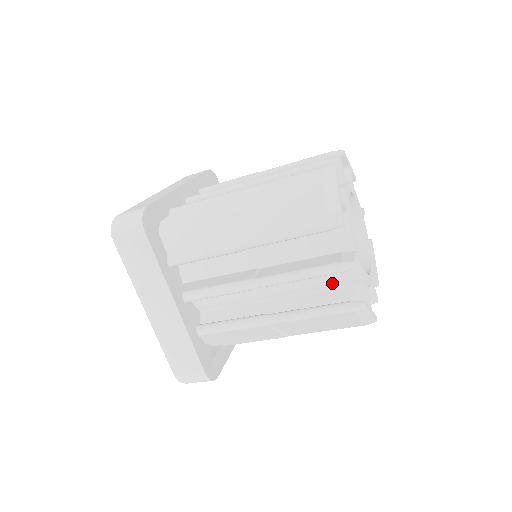
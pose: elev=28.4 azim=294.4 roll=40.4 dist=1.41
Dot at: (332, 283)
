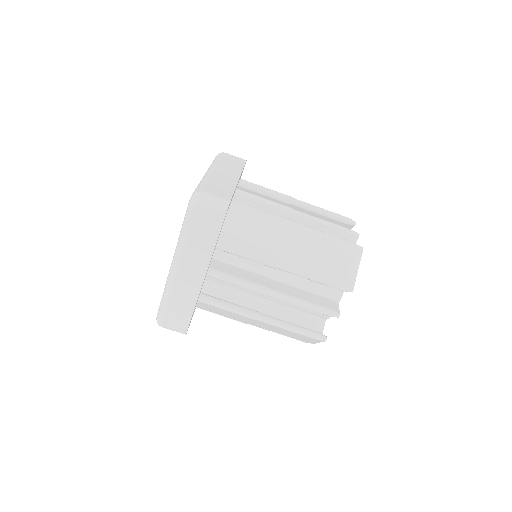
Dot at: (307, 310)
